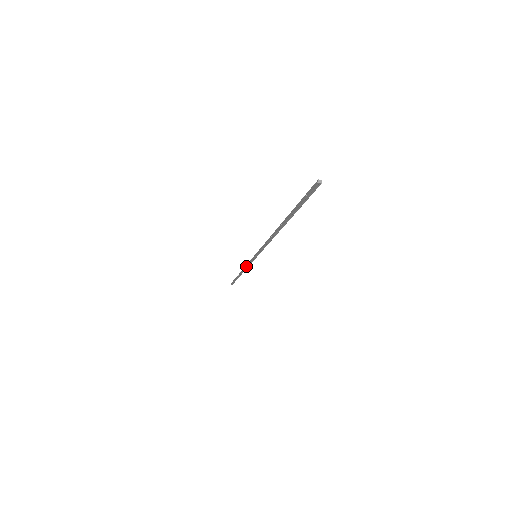
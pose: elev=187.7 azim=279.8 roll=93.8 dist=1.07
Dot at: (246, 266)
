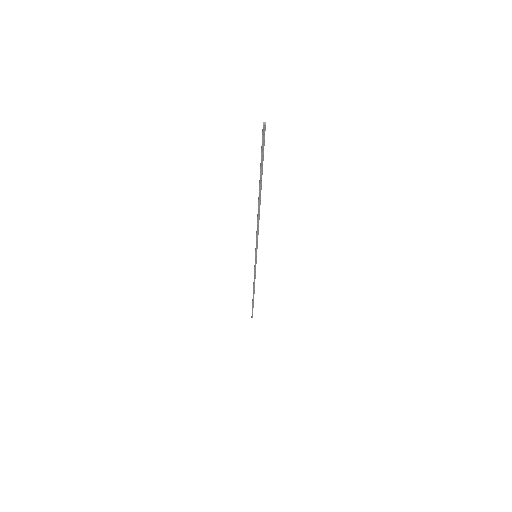
Dot at: occluded
